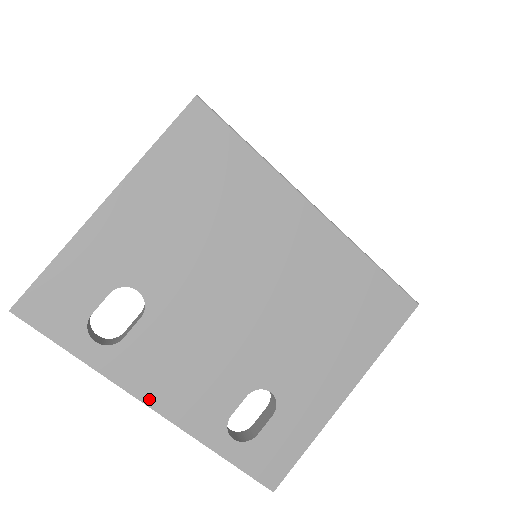
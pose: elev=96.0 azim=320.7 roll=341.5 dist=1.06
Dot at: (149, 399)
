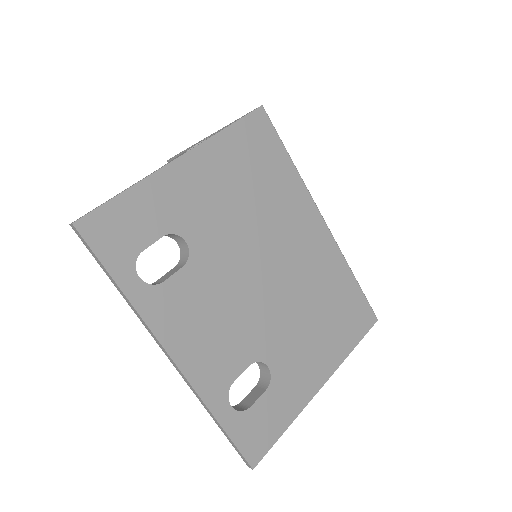
Dot at: (171, 347)
